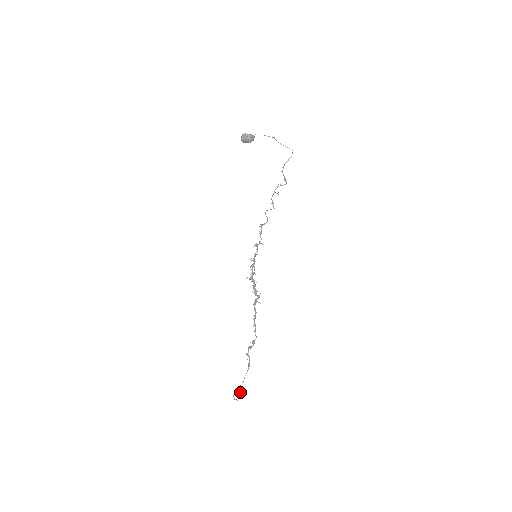
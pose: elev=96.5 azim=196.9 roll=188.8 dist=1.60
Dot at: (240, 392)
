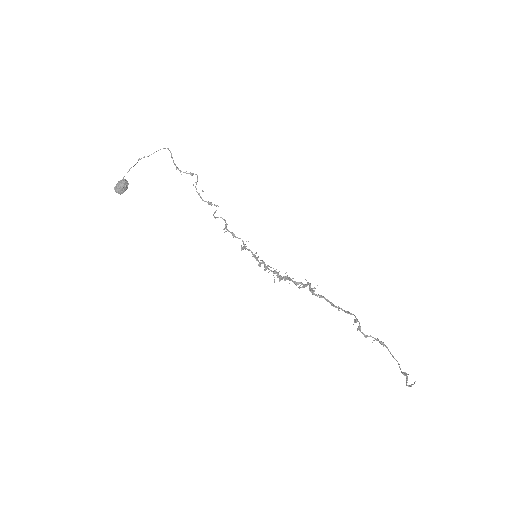
Dot at: (407, 374)
